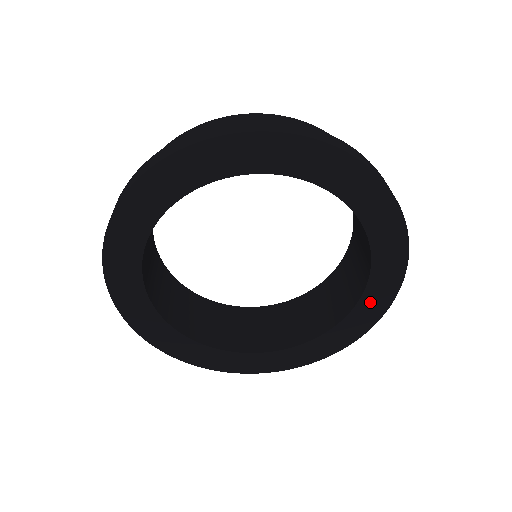
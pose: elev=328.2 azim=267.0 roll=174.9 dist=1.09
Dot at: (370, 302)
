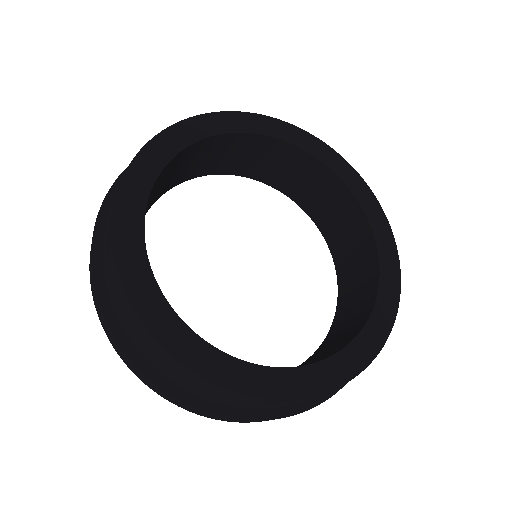
Dot at: occluded
